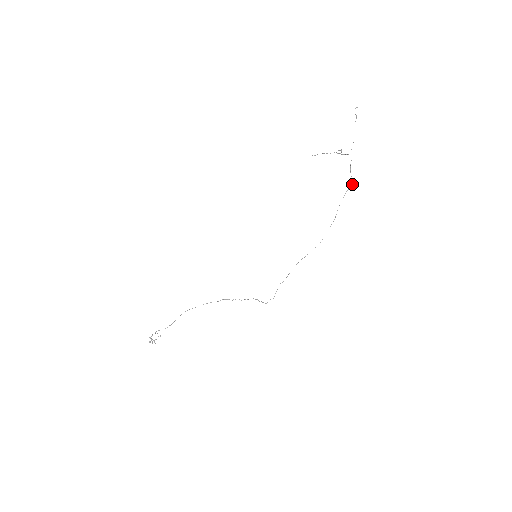
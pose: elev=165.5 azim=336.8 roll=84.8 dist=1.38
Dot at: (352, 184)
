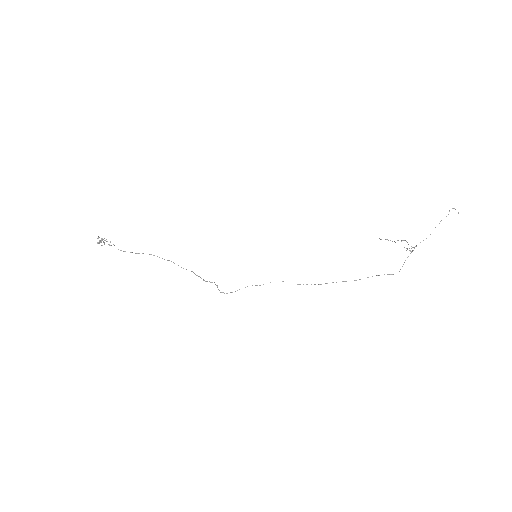
Dot at: occluded
